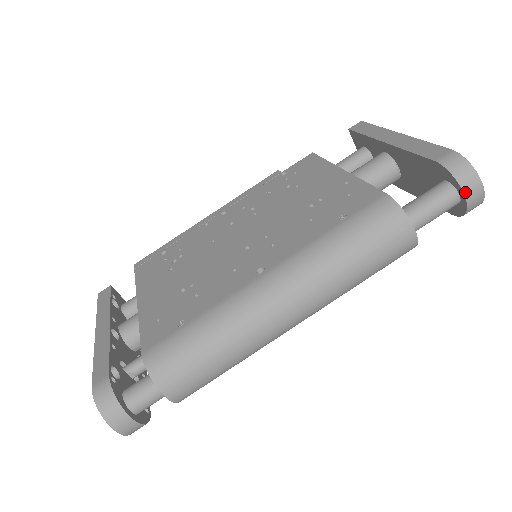
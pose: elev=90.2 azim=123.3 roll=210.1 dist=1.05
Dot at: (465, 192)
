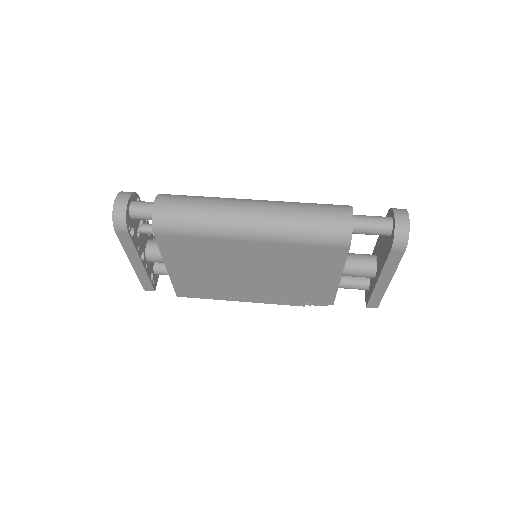
Dot at: (395, 214)
